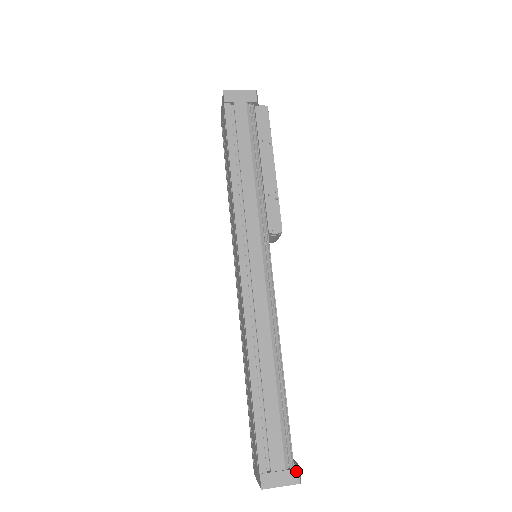
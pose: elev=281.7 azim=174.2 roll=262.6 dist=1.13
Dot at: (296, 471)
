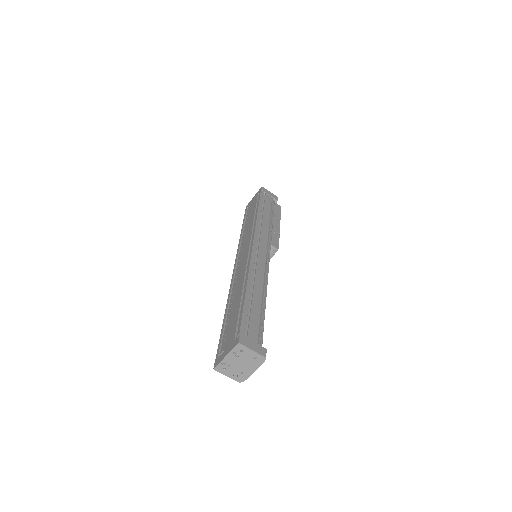
Dot at: (265, 349)
